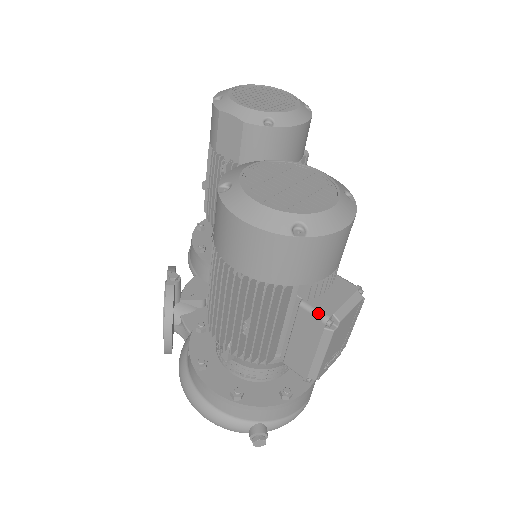
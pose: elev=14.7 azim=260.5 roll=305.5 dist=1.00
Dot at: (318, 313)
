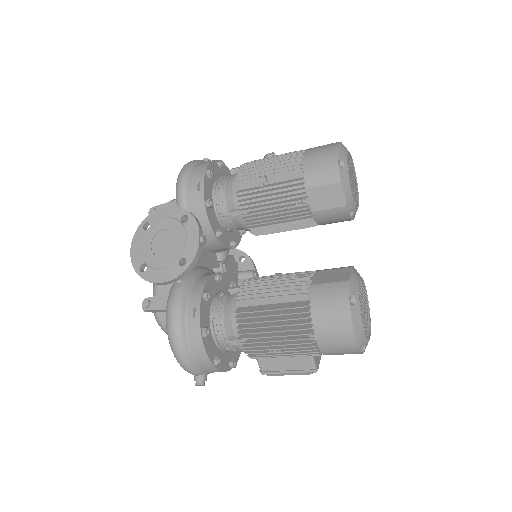
Dot at: (315, 365)
